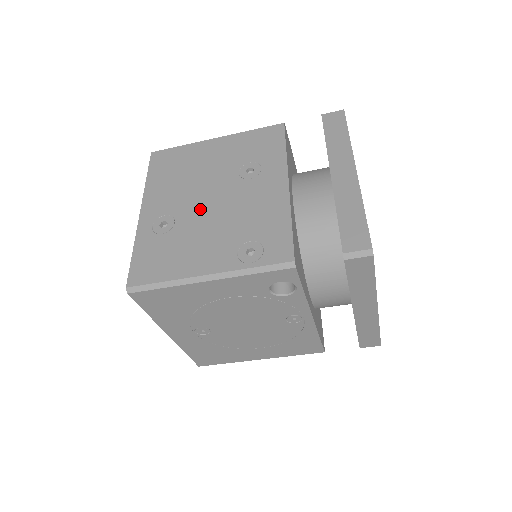
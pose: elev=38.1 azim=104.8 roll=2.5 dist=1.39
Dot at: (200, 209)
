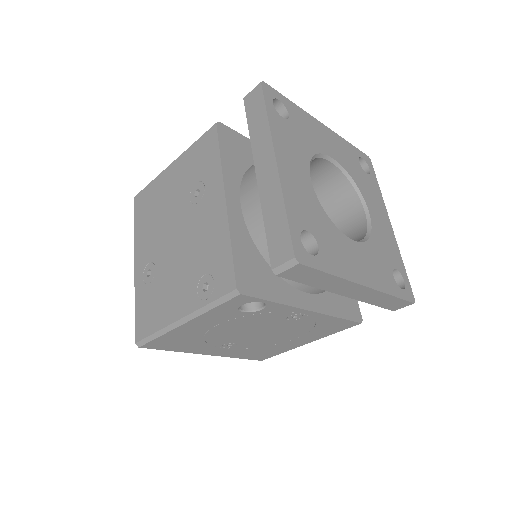
Dot at: (169, 249)
